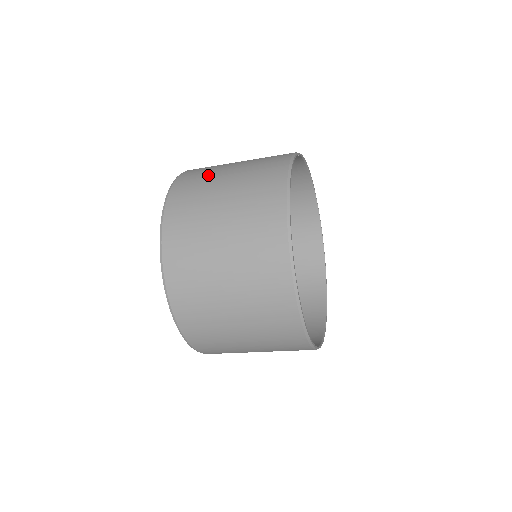
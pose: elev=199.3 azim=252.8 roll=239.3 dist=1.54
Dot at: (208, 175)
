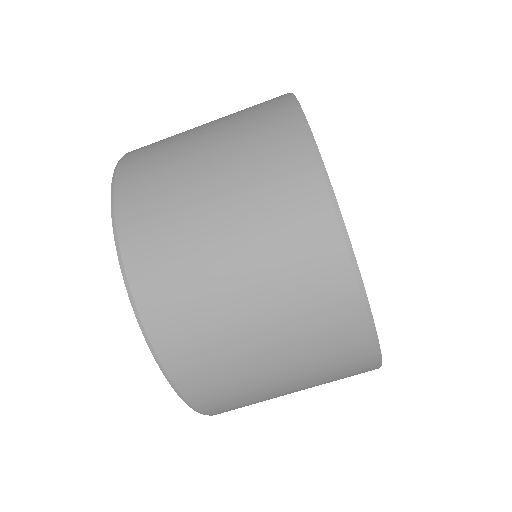
Dot at: occluded
